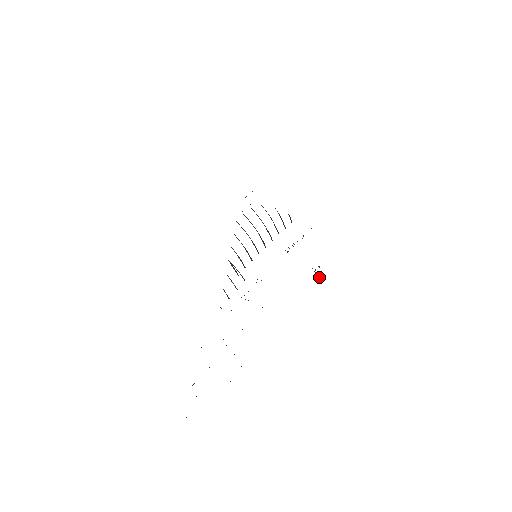
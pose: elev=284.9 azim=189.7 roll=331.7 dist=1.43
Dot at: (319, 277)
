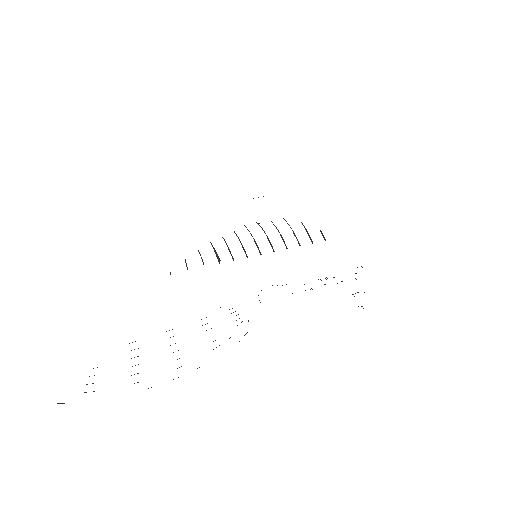
Dot at: occluded
